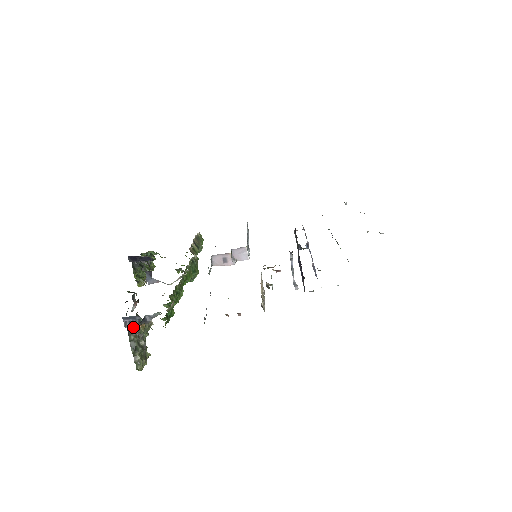
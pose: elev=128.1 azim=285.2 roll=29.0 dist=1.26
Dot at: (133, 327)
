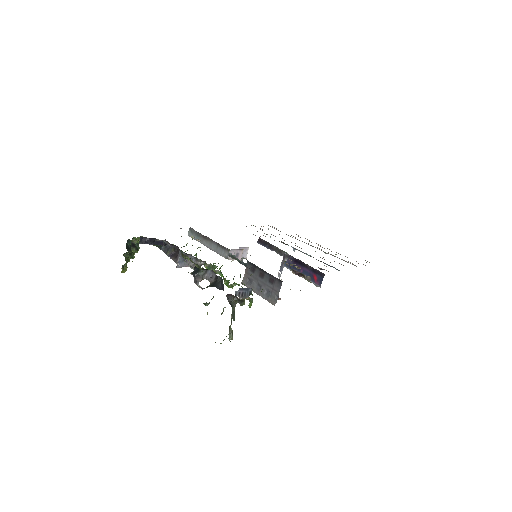
Dot at: (244, 298)
